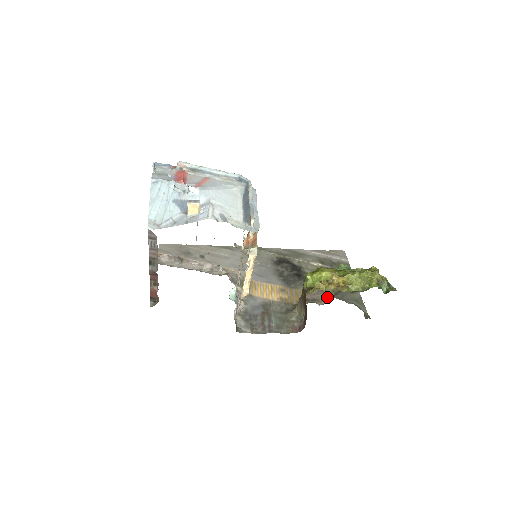
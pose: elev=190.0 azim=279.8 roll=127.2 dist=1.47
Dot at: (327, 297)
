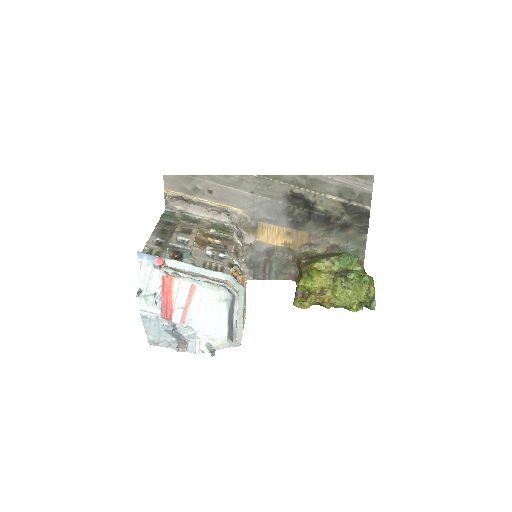
Dot at: (330, 245)
